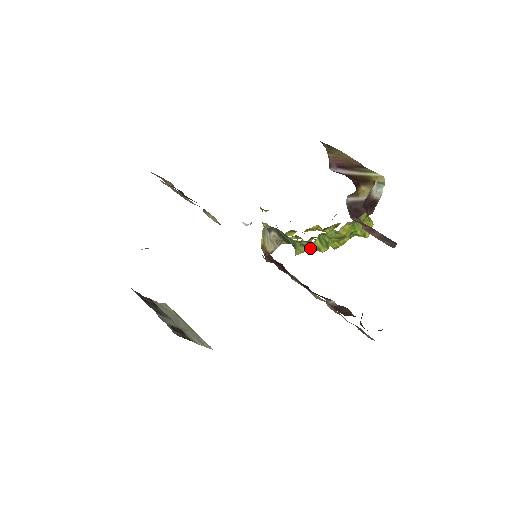
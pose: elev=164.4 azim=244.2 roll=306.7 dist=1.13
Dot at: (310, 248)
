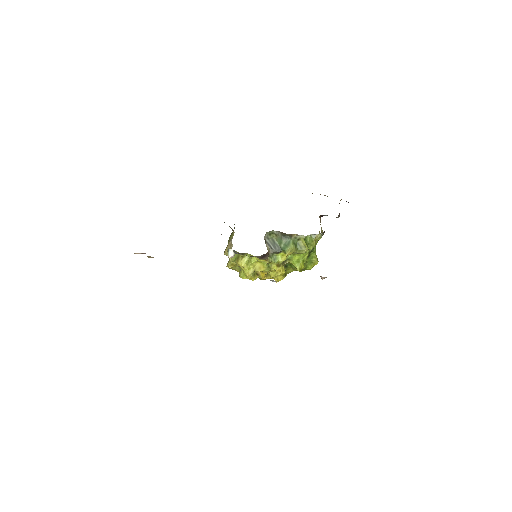
Dot at: (298, 248)
